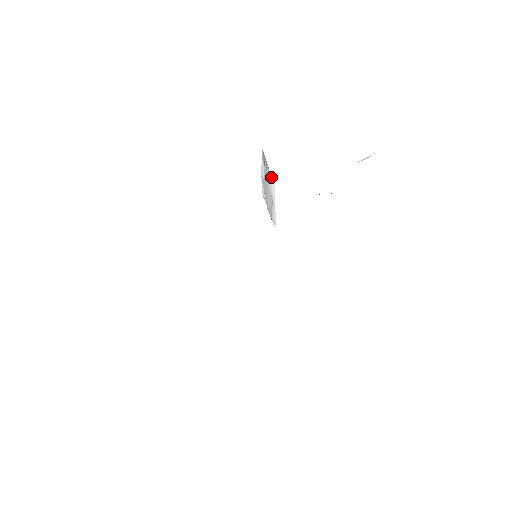
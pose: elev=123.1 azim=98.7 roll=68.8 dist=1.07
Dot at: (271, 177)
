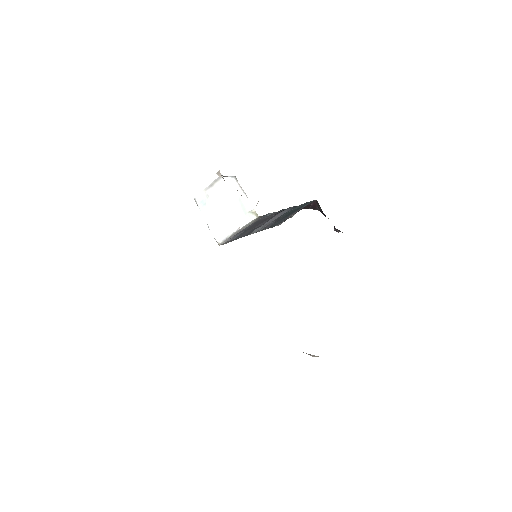
Dot at: (226, 177)
